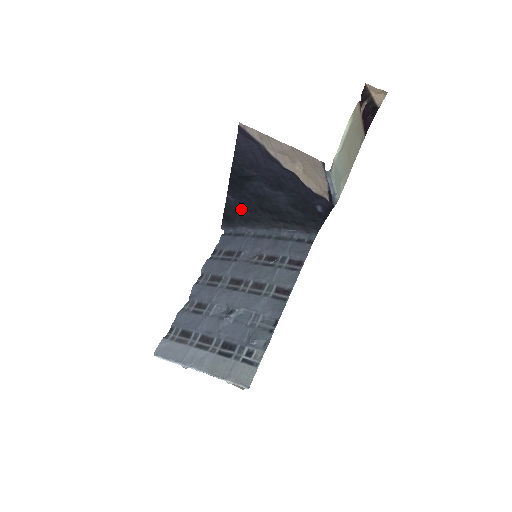
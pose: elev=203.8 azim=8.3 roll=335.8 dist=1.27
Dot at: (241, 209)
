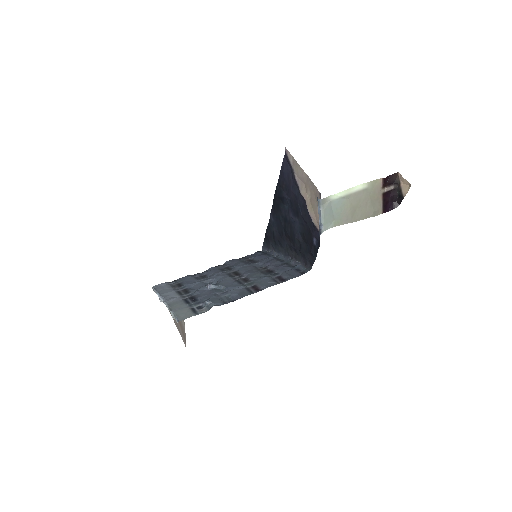
Dot at: (276, 231)
